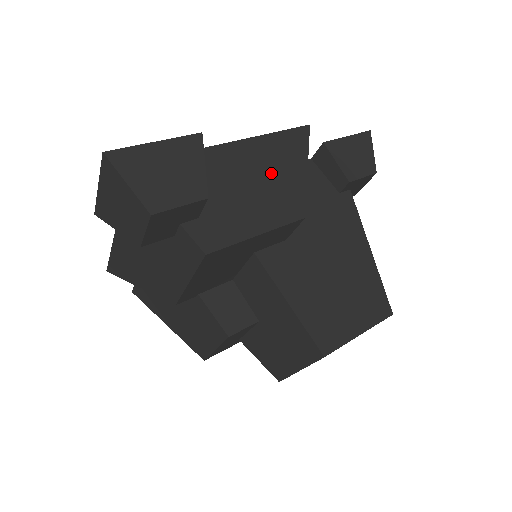
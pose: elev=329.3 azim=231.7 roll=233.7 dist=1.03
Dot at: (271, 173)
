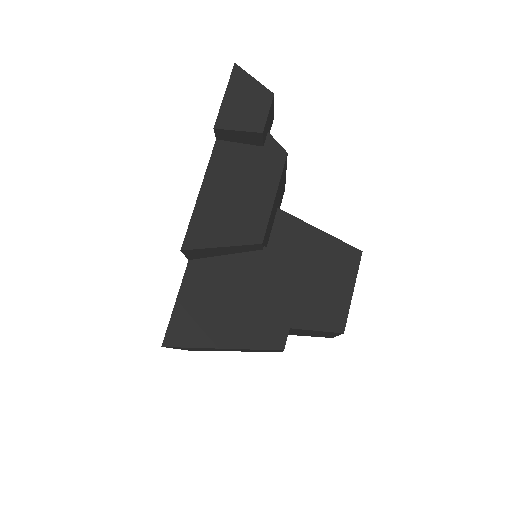
Dot at: occluded
